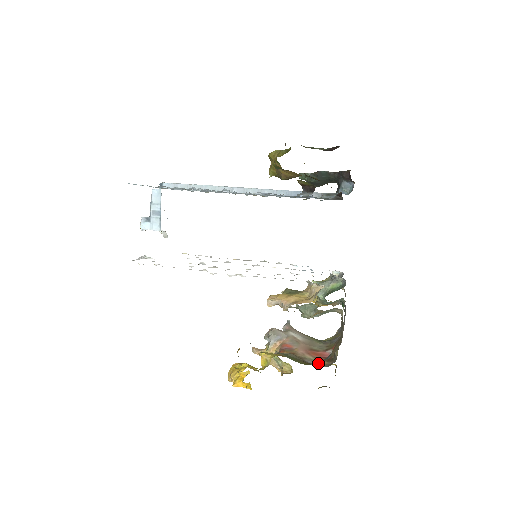
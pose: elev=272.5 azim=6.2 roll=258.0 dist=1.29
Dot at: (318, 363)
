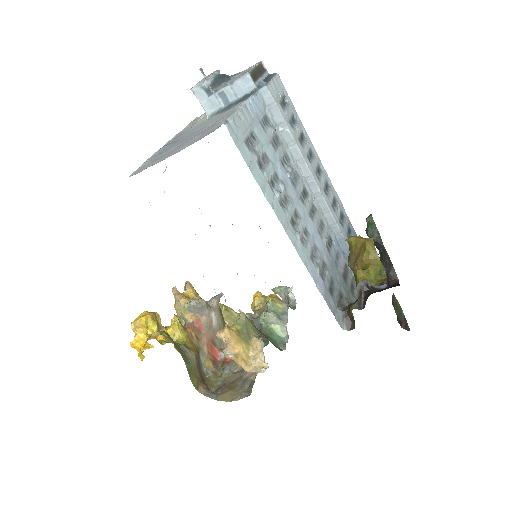
Dot at: (204, 394)
